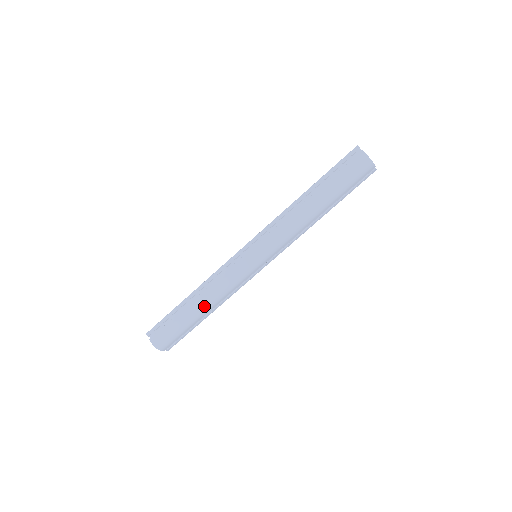
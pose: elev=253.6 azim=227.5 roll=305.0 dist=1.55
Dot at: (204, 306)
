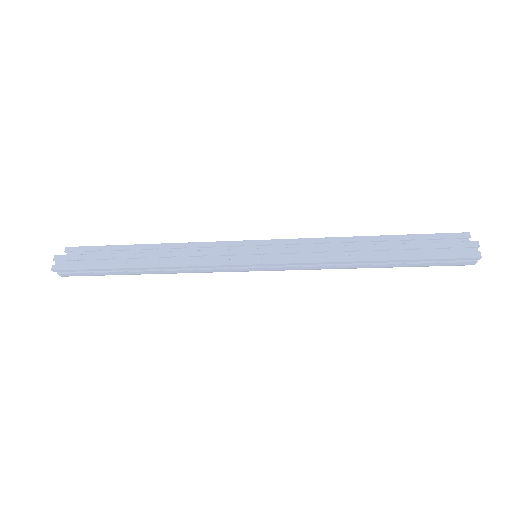
Dot at: occluded
